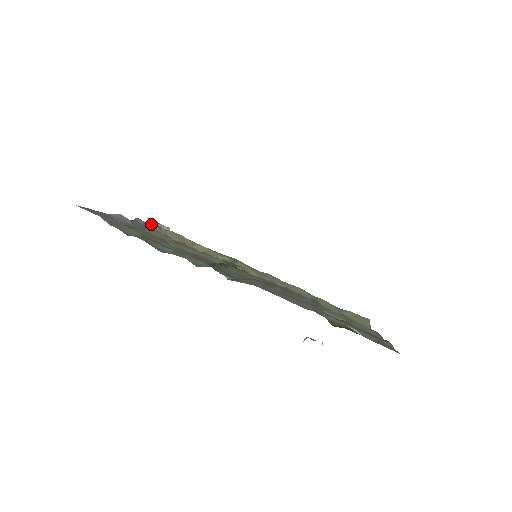
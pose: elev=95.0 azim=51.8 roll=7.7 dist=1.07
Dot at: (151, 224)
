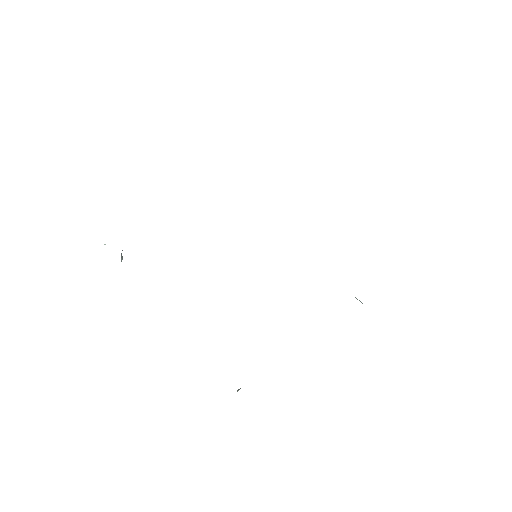
Dot at: occluded
